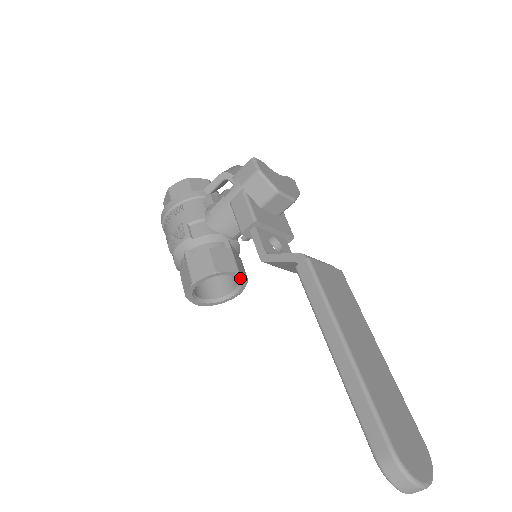
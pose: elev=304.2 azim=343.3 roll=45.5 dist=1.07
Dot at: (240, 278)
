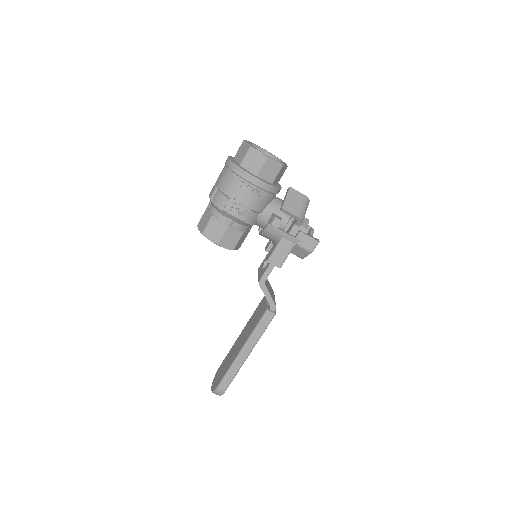
Dot at: occluded
